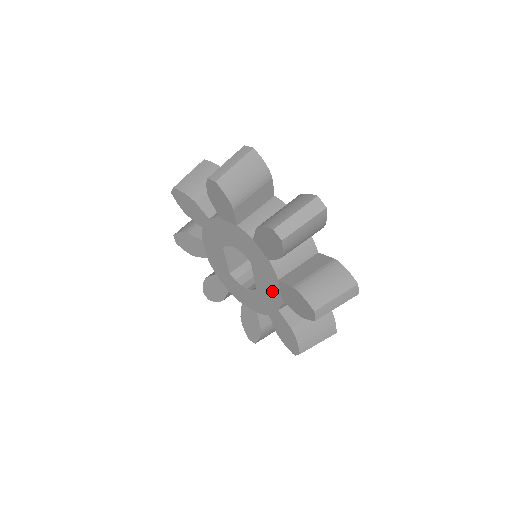
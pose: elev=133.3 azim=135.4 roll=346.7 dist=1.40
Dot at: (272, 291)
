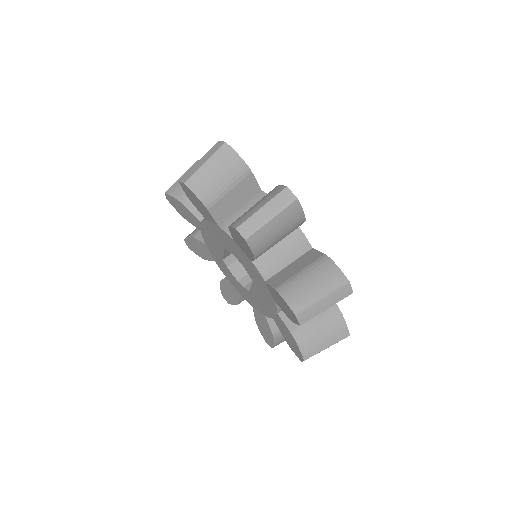
Dot at: (266, 308)
